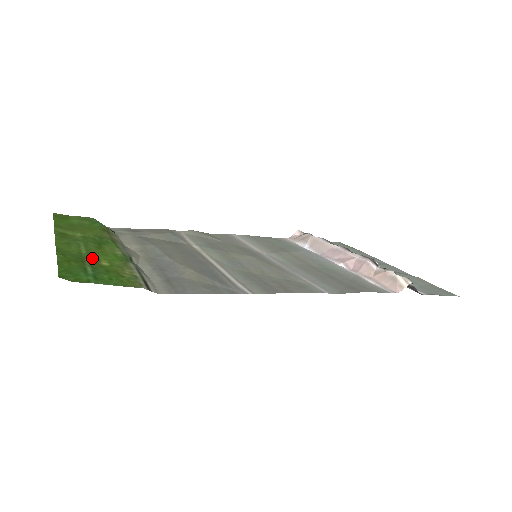
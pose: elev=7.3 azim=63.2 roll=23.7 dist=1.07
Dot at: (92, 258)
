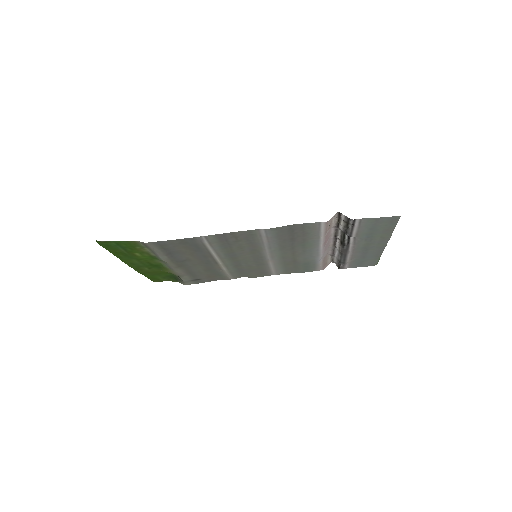
Dot at: (134, 256)
